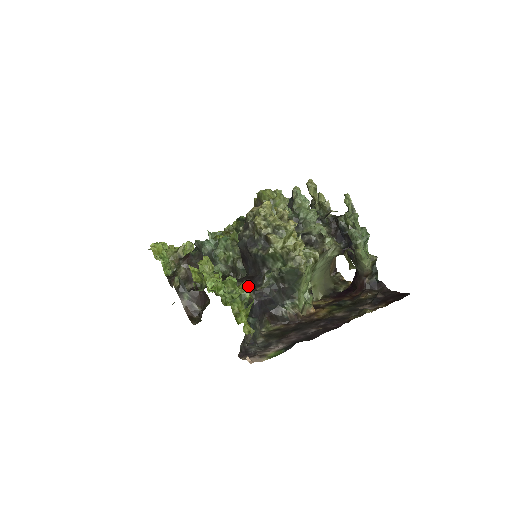
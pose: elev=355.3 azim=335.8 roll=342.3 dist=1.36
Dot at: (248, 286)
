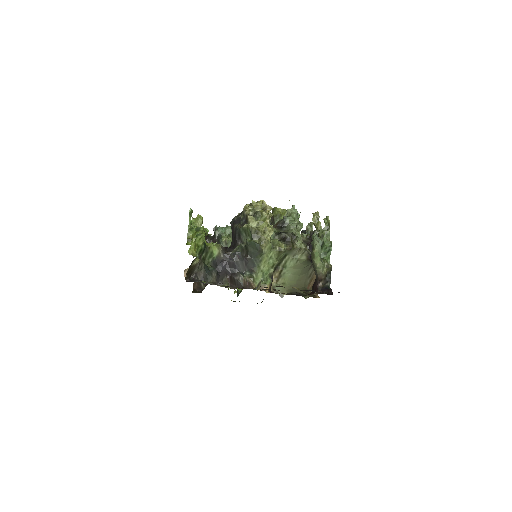
Dot at: (220, 246)
